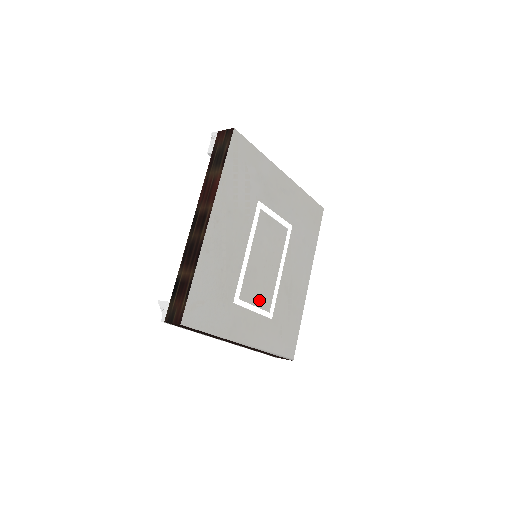
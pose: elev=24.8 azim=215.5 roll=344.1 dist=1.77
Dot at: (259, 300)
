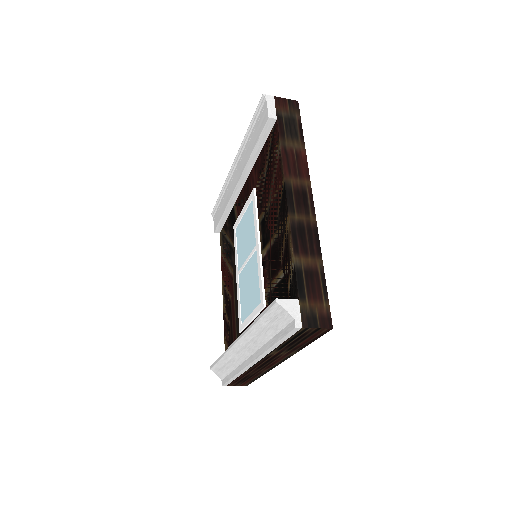
Dot at: occluded
